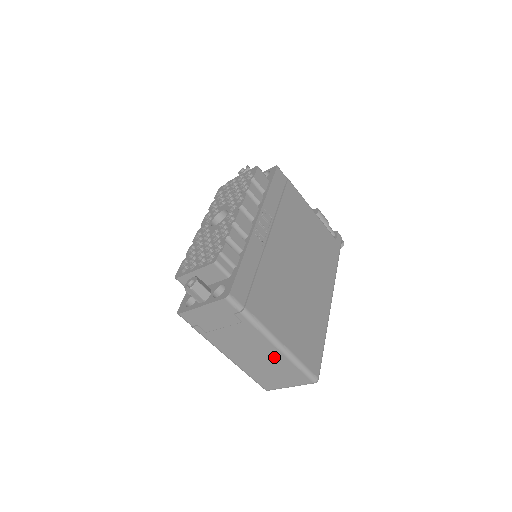
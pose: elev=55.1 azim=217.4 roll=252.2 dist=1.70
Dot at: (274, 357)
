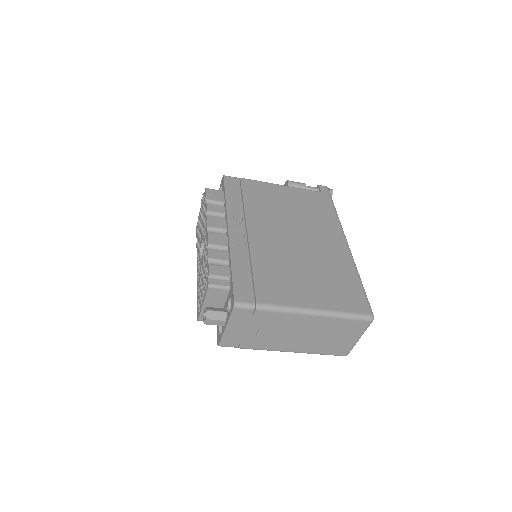
Dot at: (319, 324)
